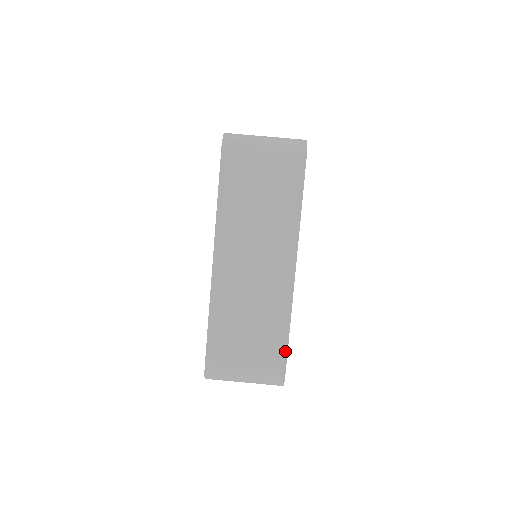
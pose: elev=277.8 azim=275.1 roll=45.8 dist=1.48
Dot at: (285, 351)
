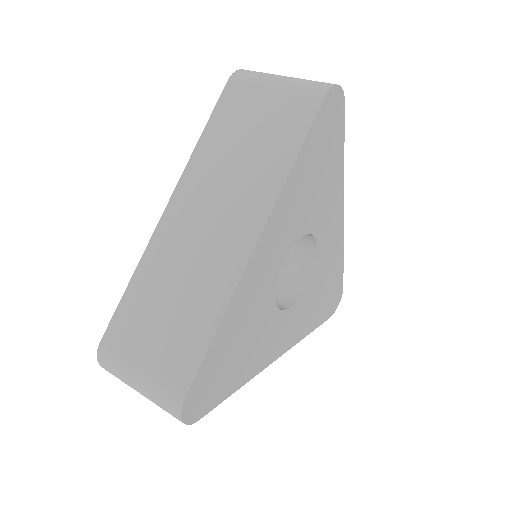
Dot at: (199, 360)
